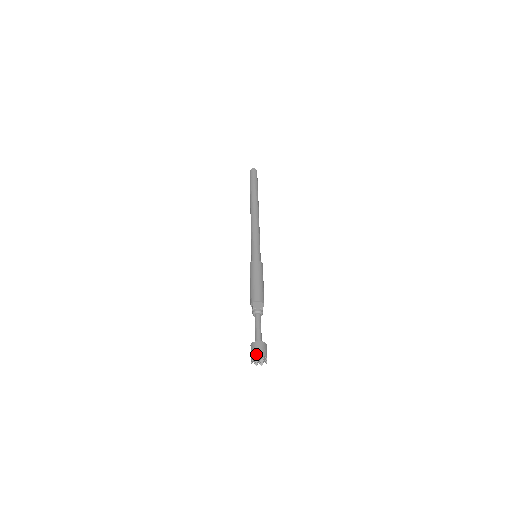
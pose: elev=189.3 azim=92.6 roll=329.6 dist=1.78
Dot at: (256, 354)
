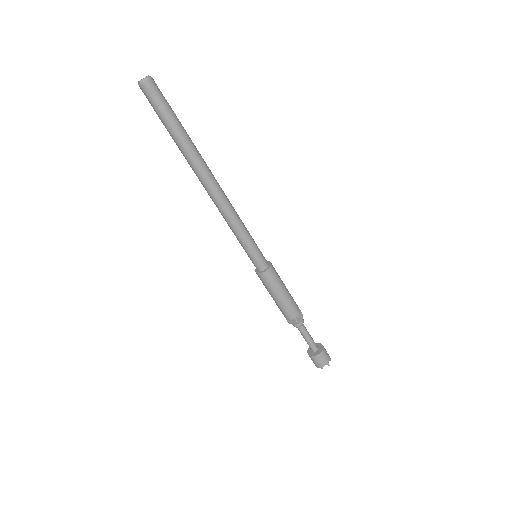
Dot at: (327, 363)
